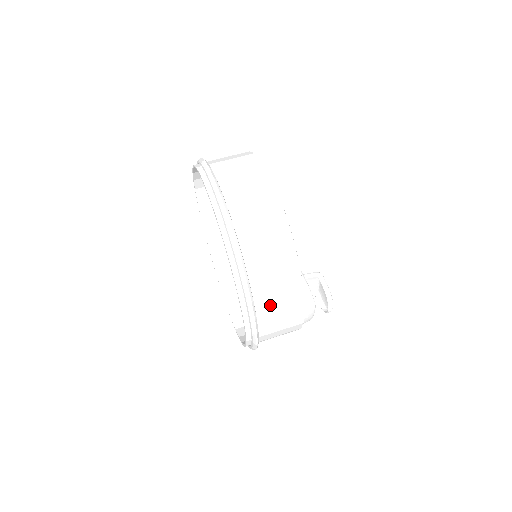
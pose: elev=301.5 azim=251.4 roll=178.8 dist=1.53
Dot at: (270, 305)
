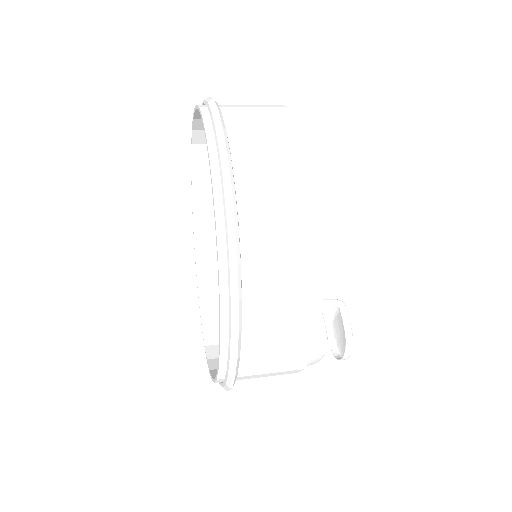
Dot at: (265, 340)
